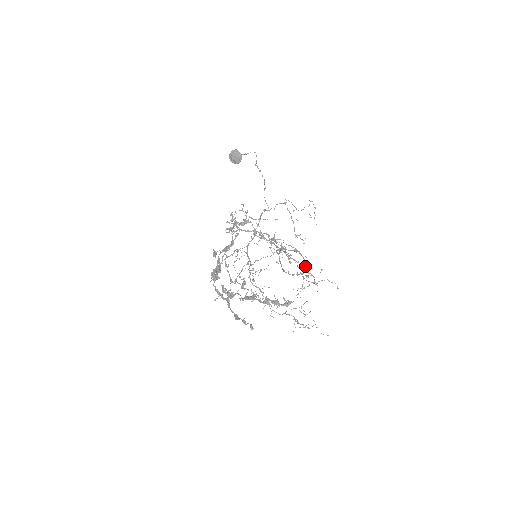
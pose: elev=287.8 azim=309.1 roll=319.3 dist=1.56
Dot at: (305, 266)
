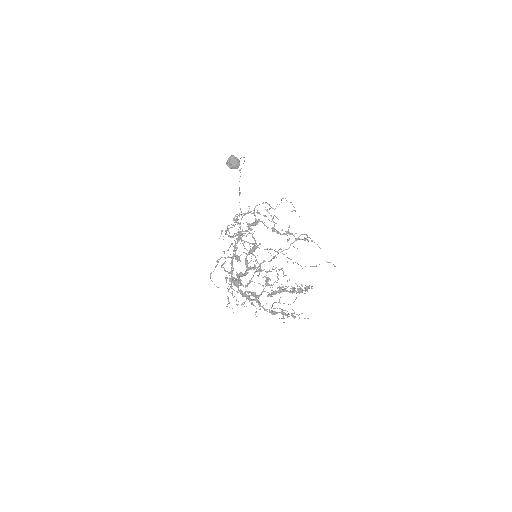
Dot at: occluded
